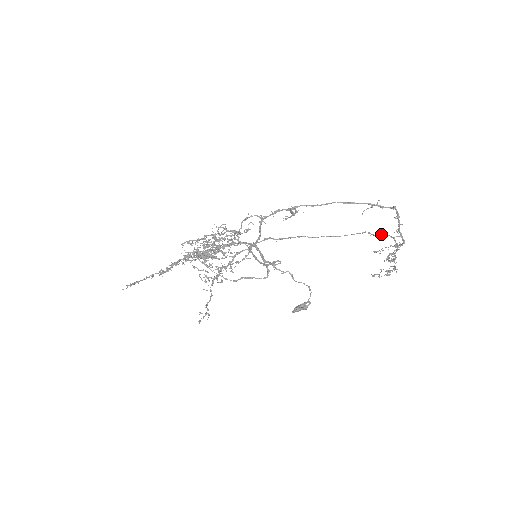
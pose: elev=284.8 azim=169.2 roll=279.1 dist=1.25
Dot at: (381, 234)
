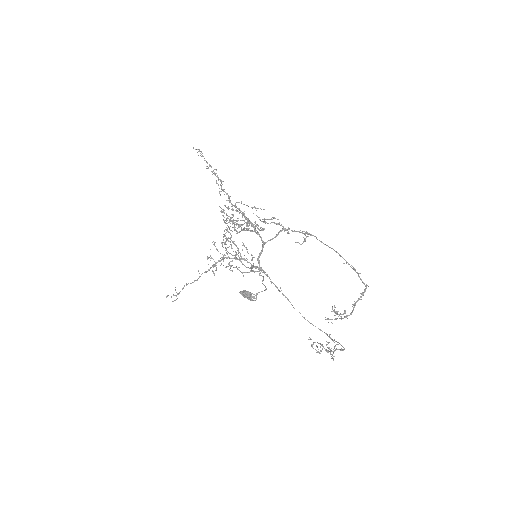
Dot at: (338, 342)
